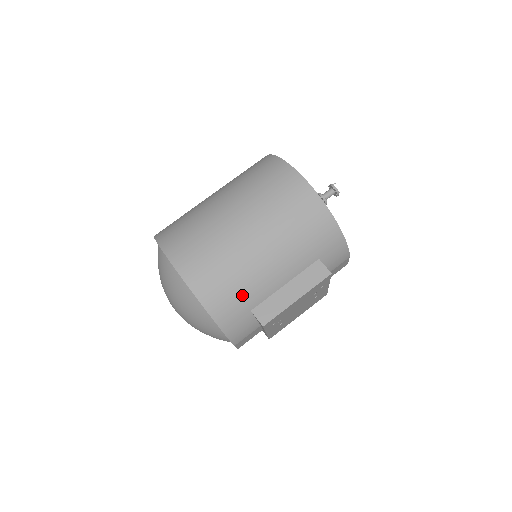
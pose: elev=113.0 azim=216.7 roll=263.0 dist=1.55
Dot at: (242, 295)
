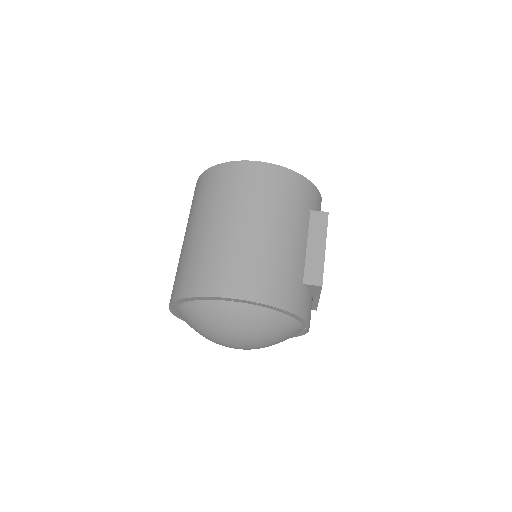
Dot at: (289, 276)
